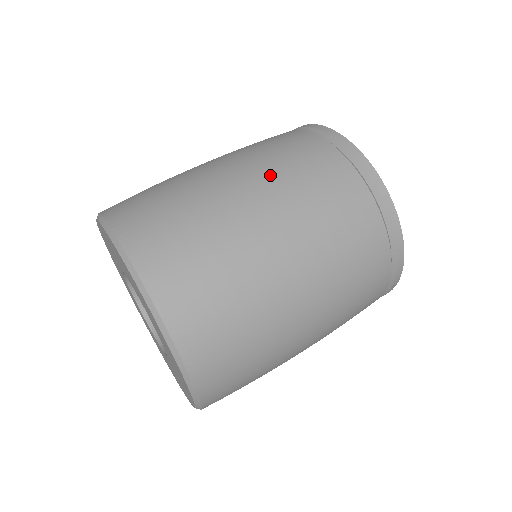
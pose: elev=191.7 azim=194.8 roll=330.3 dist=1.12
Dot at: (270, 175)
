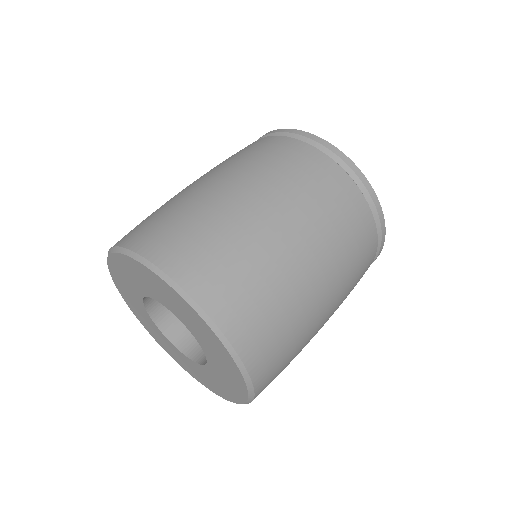
Dot at: (264, 178)
